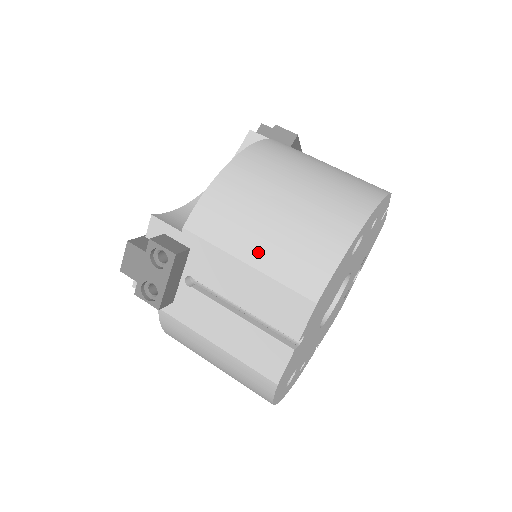
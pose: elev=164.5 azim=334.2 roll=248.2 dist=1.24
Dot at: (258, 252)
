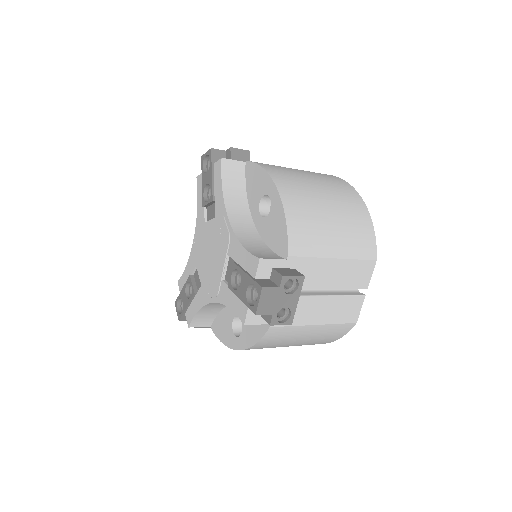
Dot at: (338, 247)
